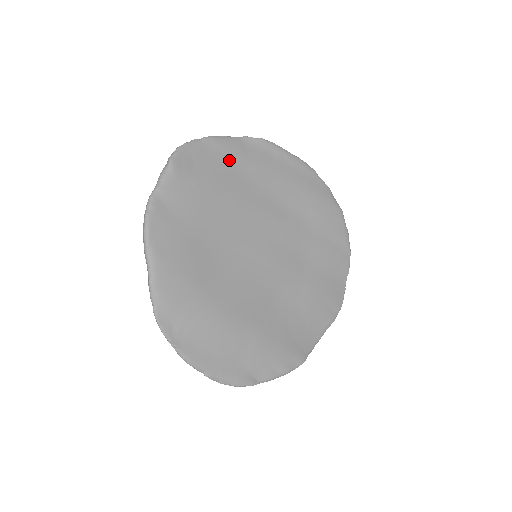
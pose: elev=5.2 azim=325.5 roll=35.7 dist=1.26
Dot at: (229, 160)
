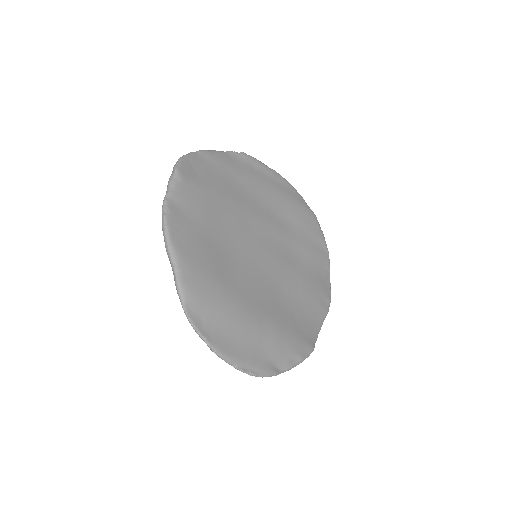
Dot at: (222, 170)
